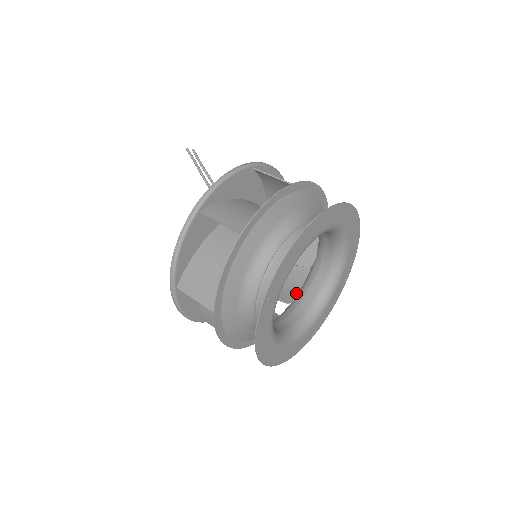
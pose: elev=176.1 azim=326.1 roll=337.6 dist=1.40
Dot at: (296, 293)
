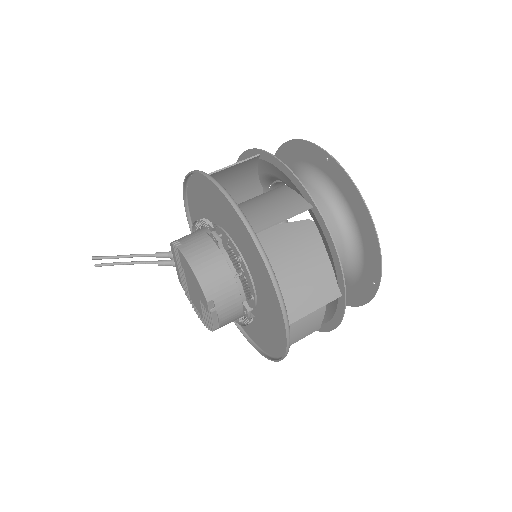
Dot at: occluded
